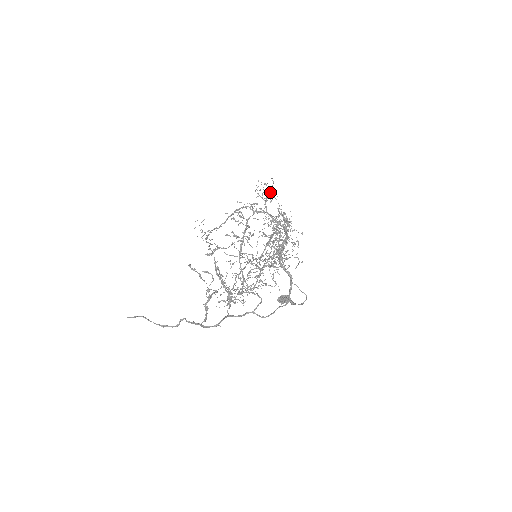
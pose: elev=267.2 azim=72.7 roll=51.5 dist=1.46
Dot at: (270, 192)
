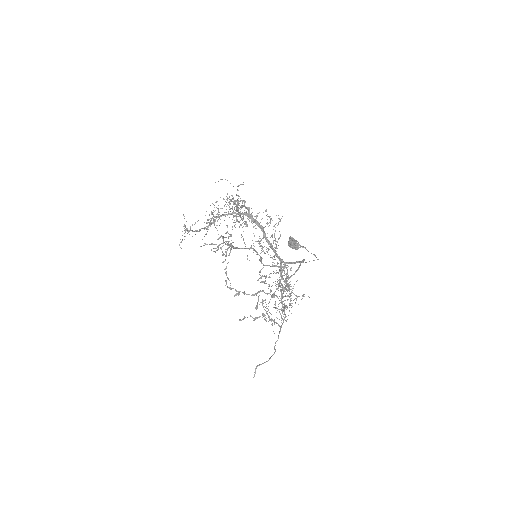
Dot at: occluded
